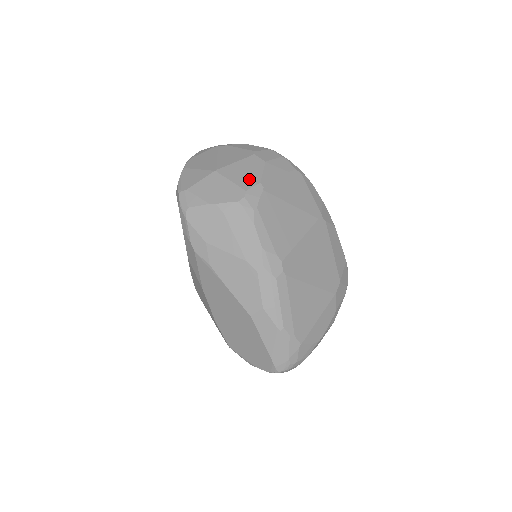
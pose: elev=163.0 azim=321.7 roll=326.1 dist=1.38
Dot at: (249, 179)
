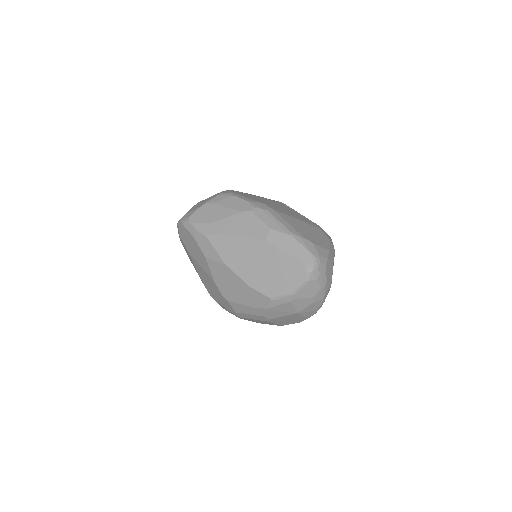
Dot at: occluded
